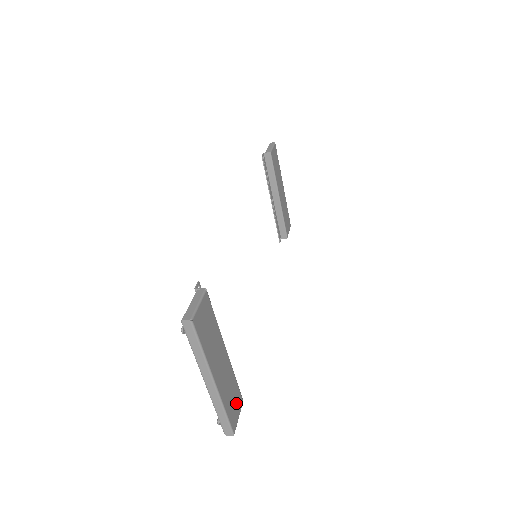
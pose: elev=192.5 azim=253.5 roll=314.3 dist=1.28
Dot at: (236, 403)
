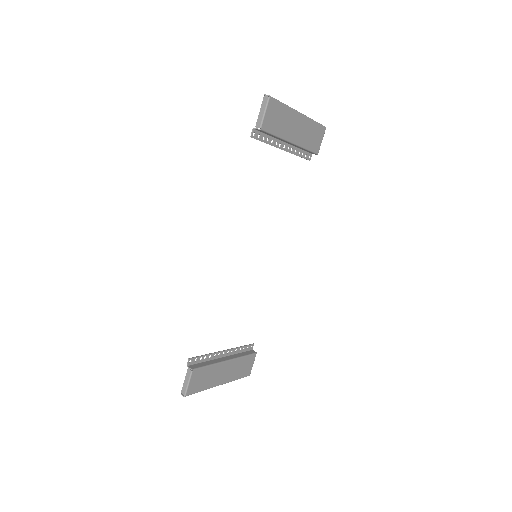
Dot at: (248, 364)
